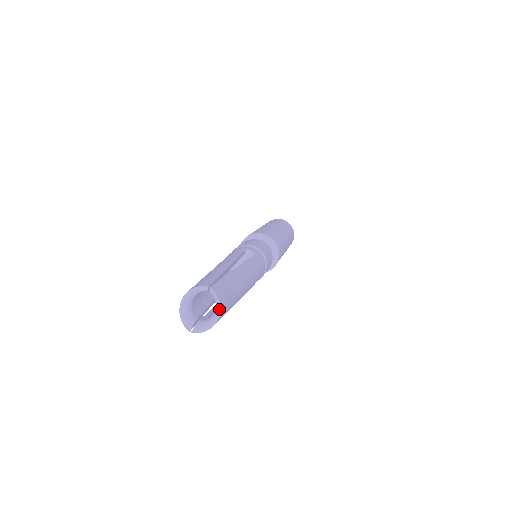
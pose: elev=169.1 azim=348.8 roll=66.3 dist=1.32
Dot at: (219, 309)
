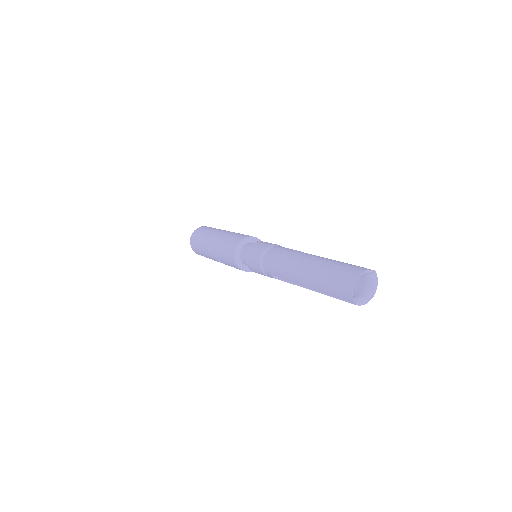
Dot at: (376, 288)
